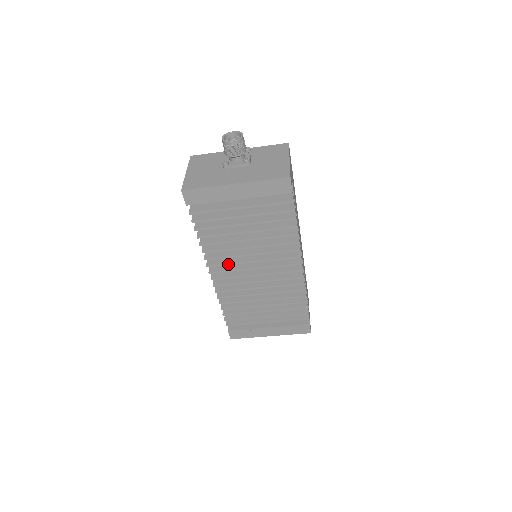
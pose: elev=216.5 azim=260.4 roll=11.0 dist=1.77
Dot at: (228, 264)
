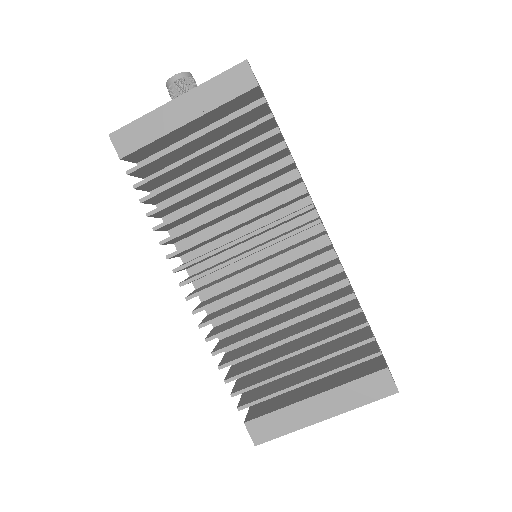
Dot at: (204, 257)
